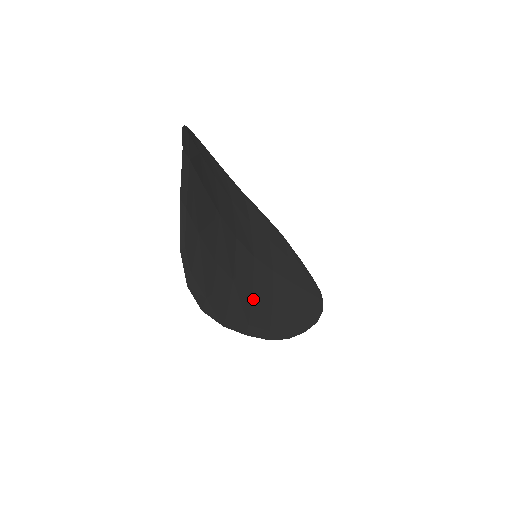
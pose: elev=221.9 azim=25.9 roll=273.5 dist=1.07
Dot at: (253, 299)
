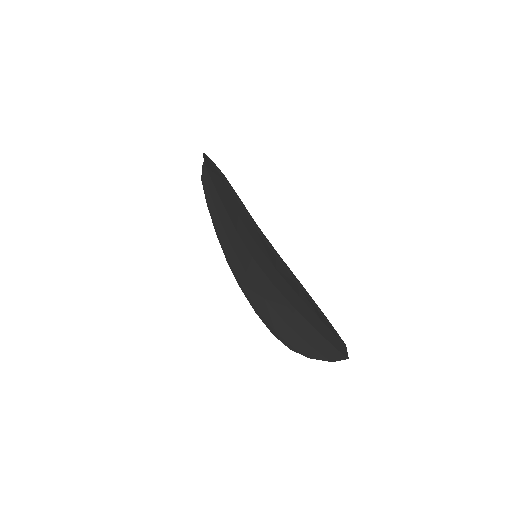
Dot at: (246, 272)
